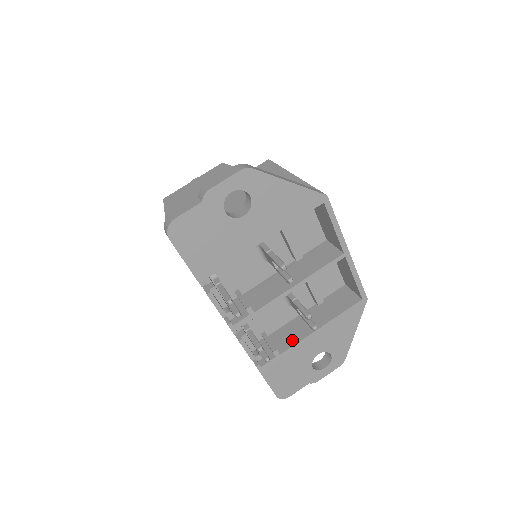
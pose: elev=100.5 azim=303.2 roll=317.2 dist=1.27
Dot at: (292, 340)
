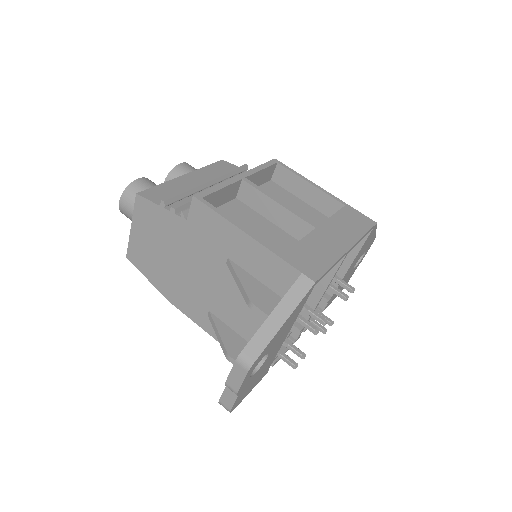
Dot at: (333, 282)
